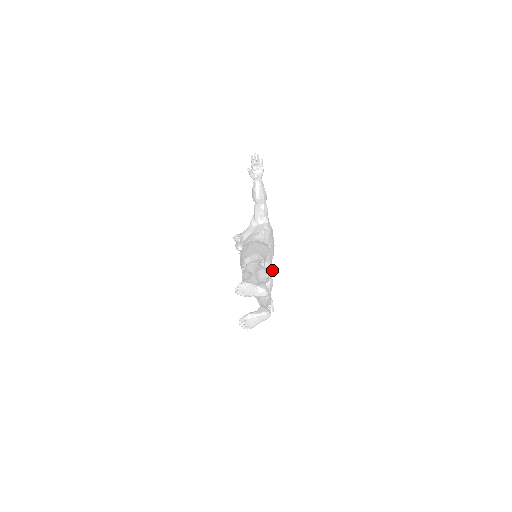
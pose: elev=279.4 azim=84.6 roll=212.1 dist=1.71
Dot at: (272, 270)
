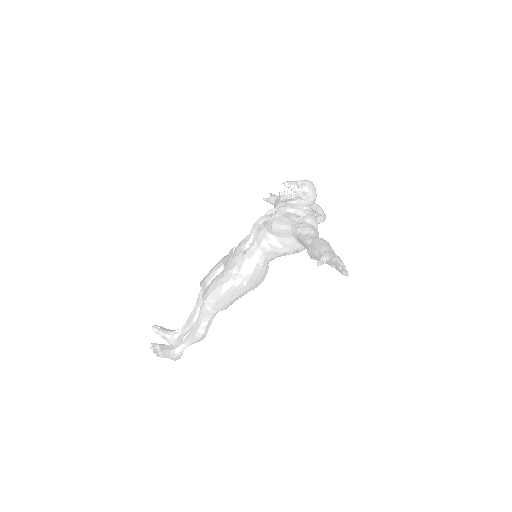
Dot at: occluded
